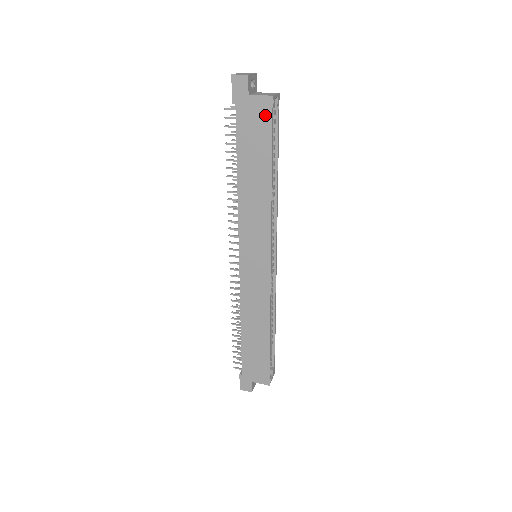
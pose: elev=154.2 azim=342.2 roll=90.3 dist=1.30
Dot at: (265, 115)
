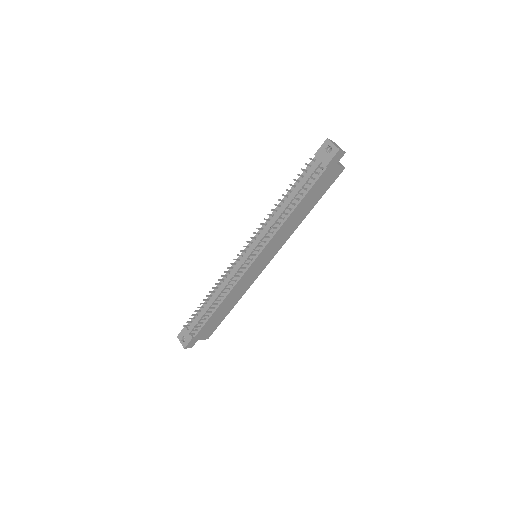
Dot at: (334, 177)
